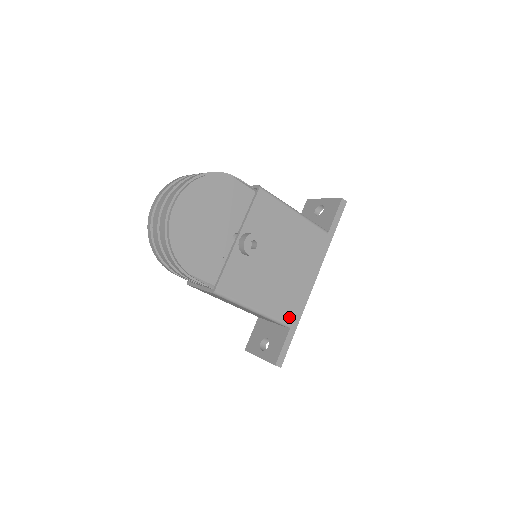
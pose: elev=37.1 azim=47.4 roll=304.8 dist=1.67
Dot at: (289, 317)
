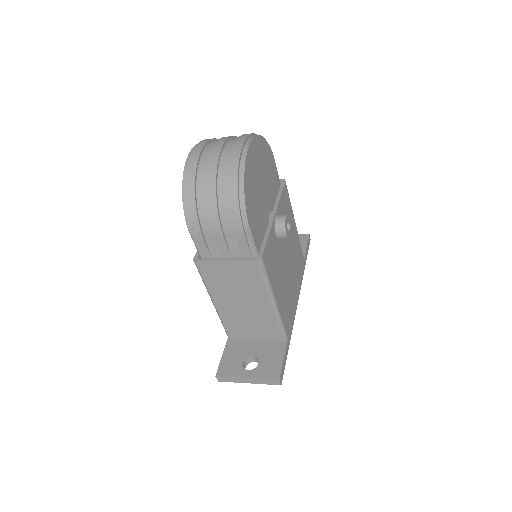
Dot at: (287, 327)
